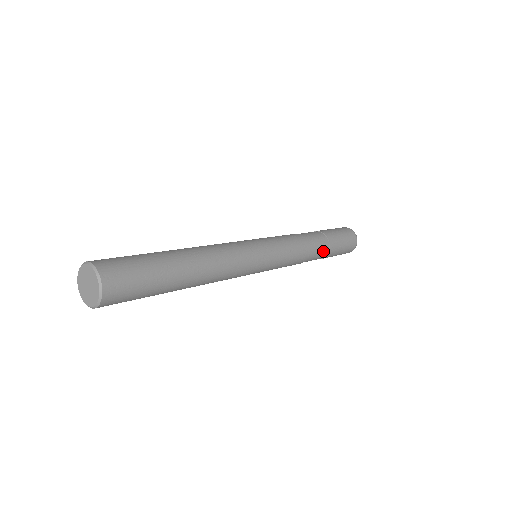
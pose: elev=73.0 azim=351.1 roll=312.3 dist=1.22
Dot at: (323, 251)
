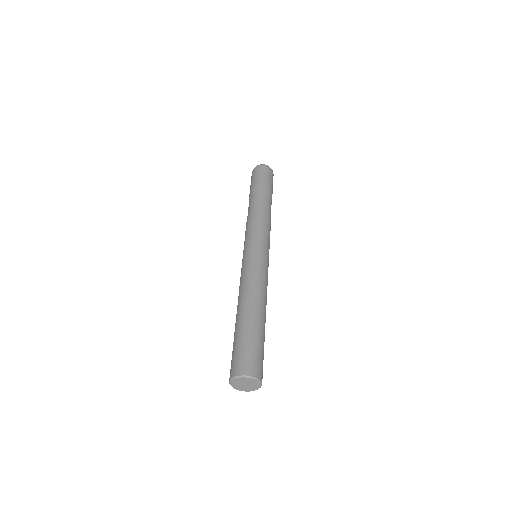
Dot at: occluded
